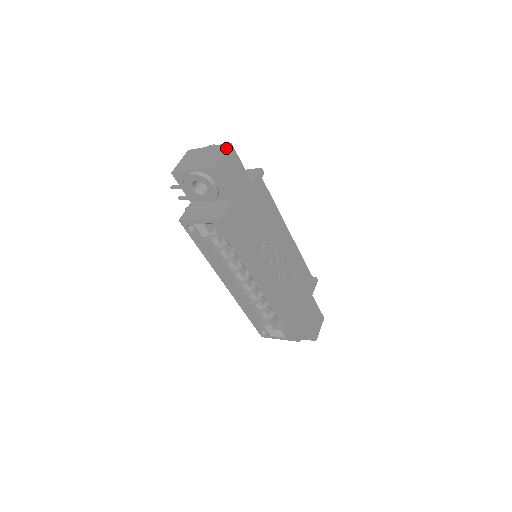
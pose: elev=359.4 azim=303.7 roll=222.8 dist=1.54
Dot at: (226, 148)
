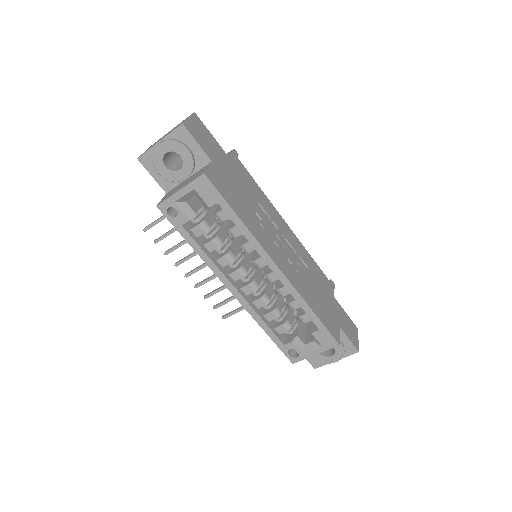
Dot at: (190, 115)
